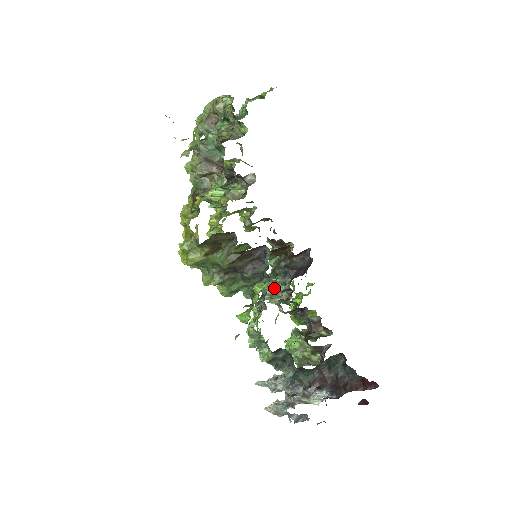
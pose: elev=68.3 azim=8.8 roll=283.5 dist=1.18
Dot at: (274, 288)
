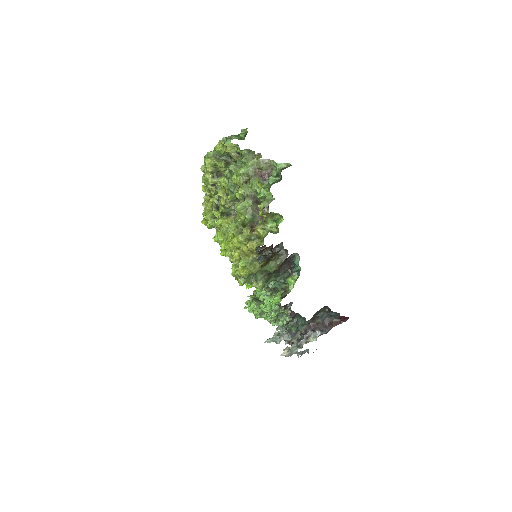
Dot at: occluded
